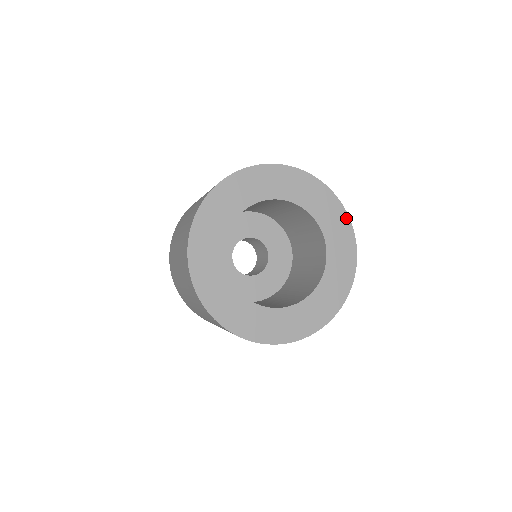
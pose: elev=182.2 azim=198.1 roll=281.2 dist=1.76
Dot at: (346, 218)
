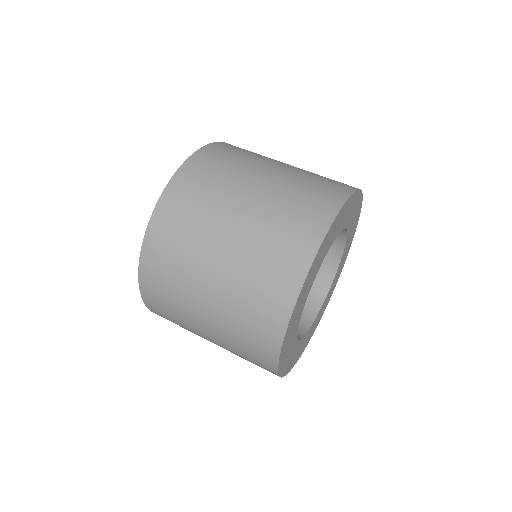
Dot at: (361, 204)
